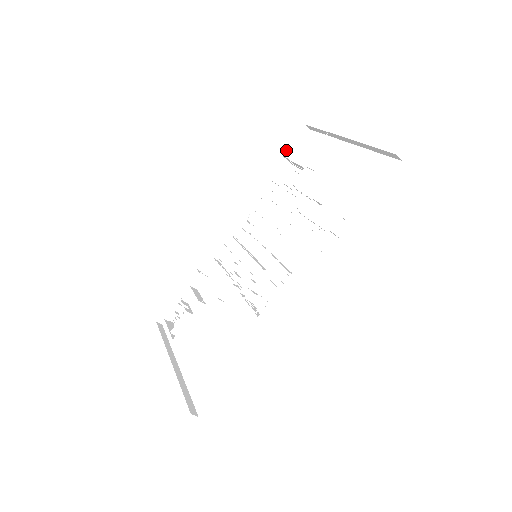
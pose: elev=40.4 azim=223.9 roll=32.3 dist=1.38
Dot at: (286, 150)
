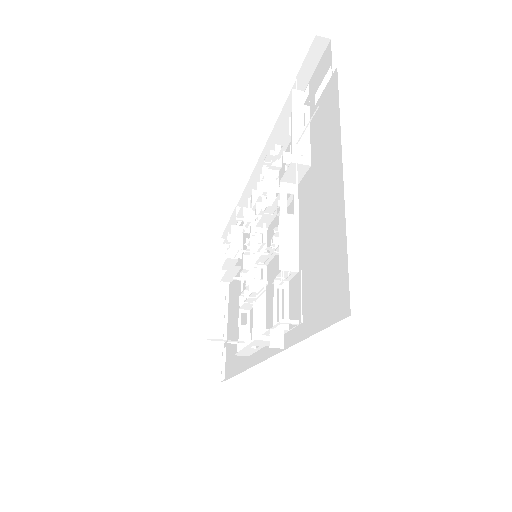
Dot at: occluded
